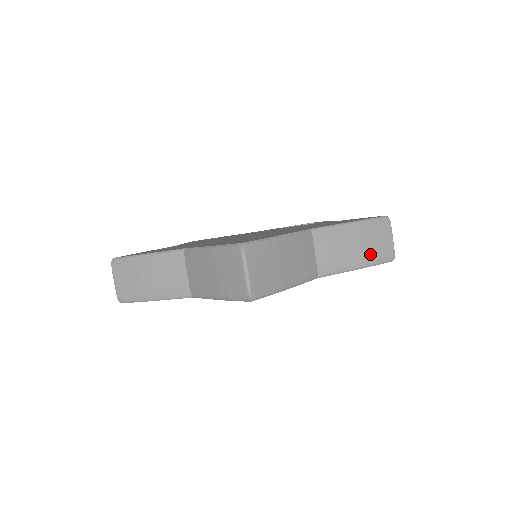
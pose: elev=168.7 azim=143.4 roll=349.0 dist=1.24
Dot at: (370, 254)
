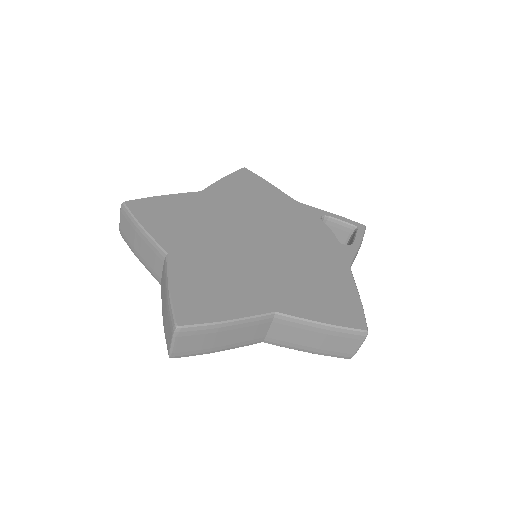
Dot at: (325, 349)
